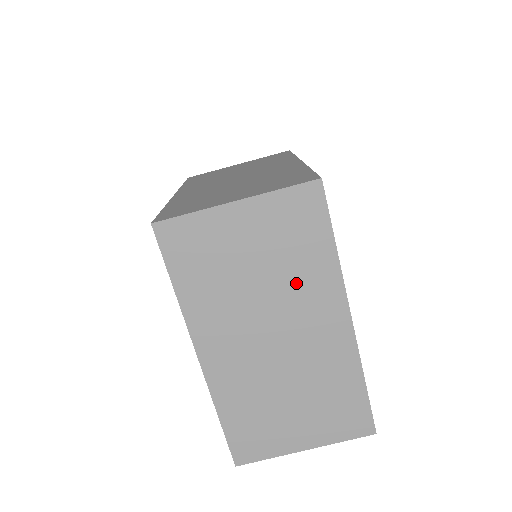
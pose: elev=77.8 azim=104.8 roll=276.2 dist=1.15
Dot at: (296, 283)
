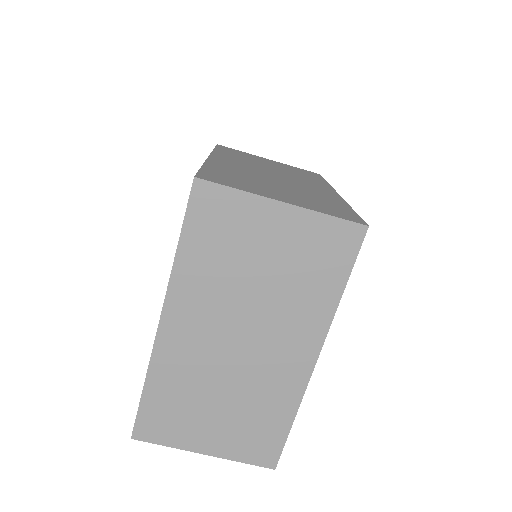
Dot at: (290, 304)
